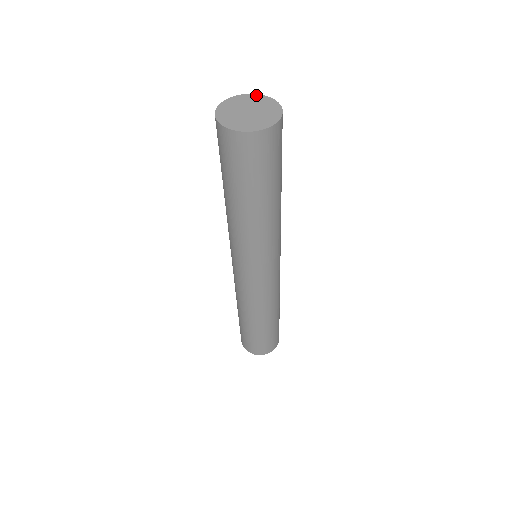
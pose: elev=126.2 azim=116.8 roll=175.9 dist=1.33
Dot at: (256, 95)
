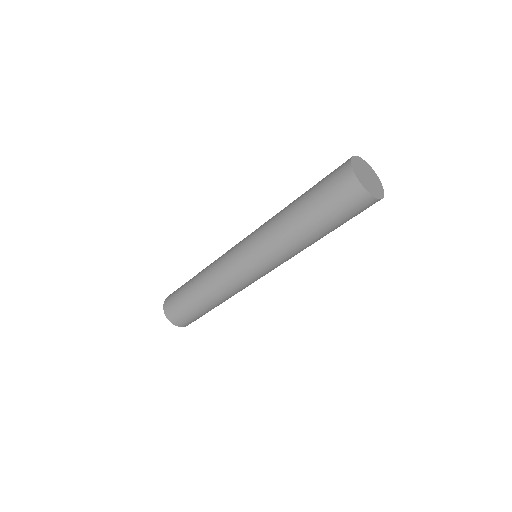
Dot at: (356, 157)
